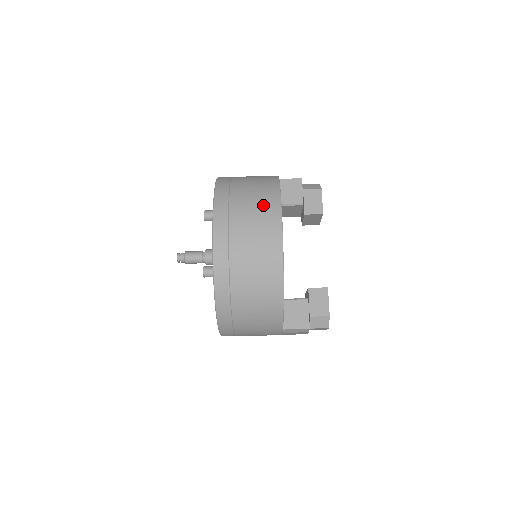
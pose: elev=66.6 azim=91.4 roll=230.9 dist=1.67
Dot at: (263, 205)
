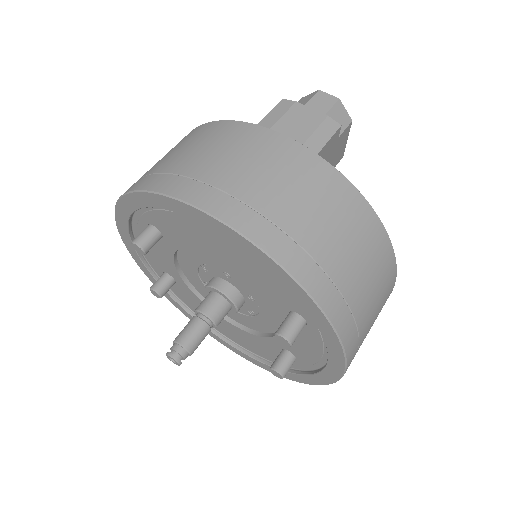
Dot at: occluded
